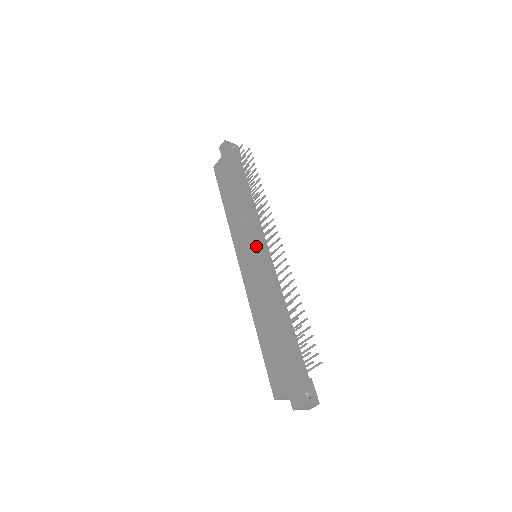
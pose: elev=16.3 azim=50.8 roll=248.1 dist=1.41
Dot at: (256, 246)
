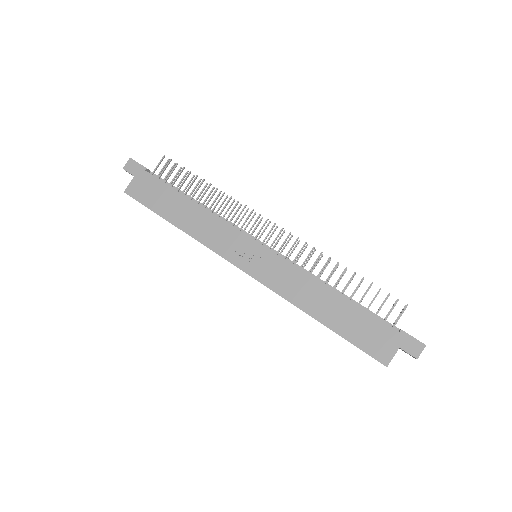
Dot at: (258, 242)
